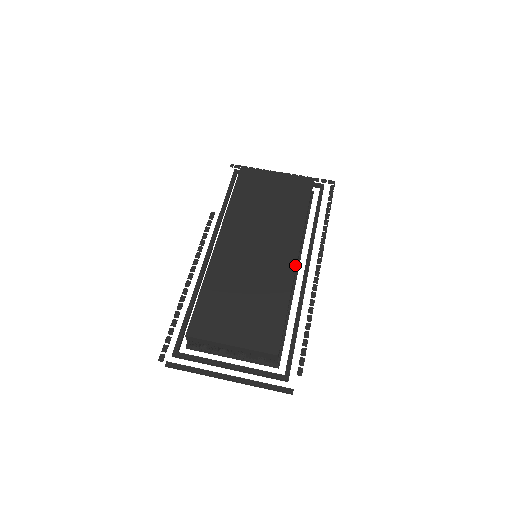
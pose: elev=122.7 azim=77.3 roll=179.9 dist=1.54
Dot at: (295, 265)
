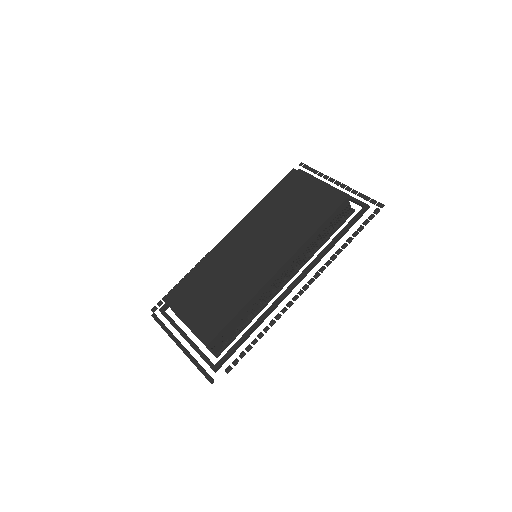
Dot at: (271, 276)
